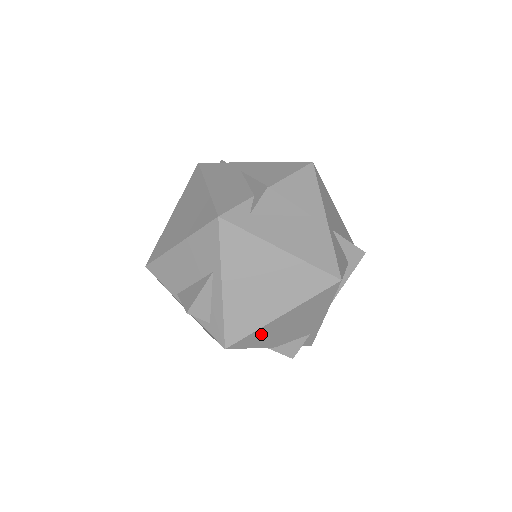
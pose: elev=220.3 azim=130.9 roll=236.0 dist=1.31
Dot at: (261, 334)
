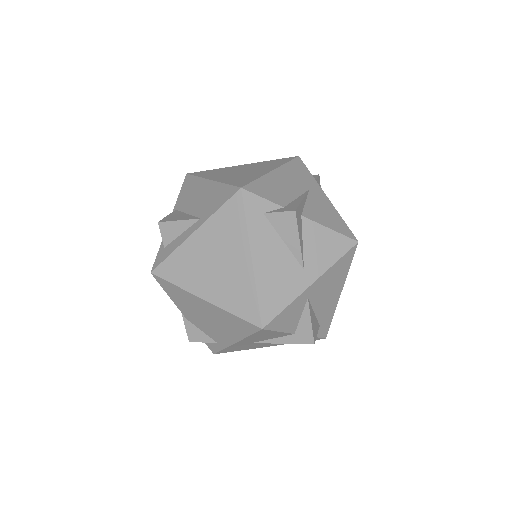
Dot at: (181, 294)
